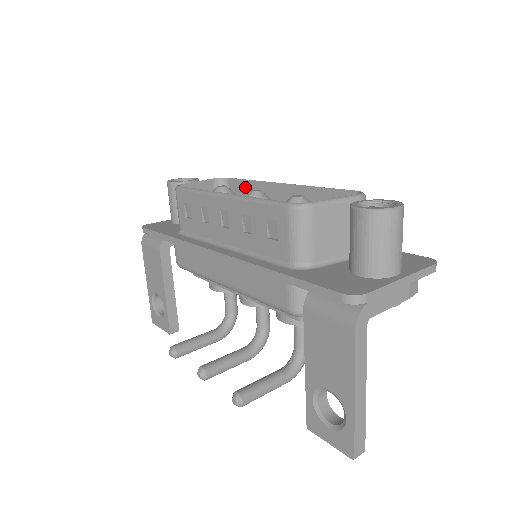
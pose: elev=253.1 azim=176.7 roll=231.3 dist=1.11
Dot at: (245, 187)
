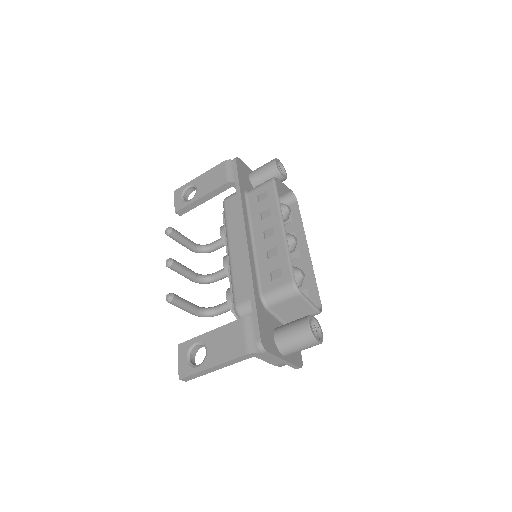
Dot at: (296, 218)
